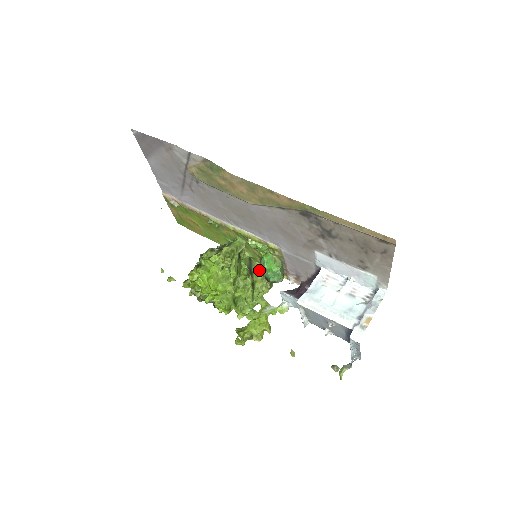
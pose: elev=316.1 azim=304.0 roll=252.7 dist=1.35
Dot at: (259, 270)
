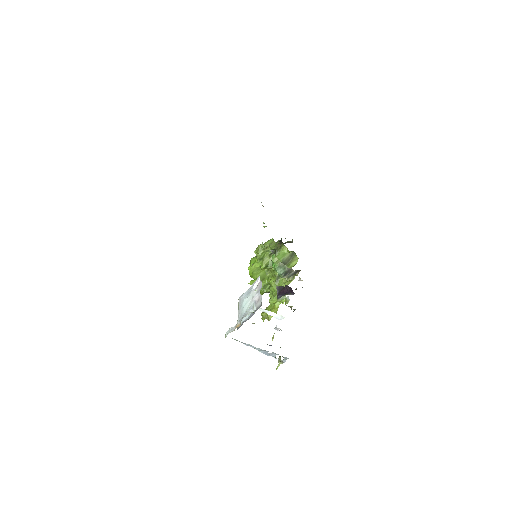
Dot at: occluded
